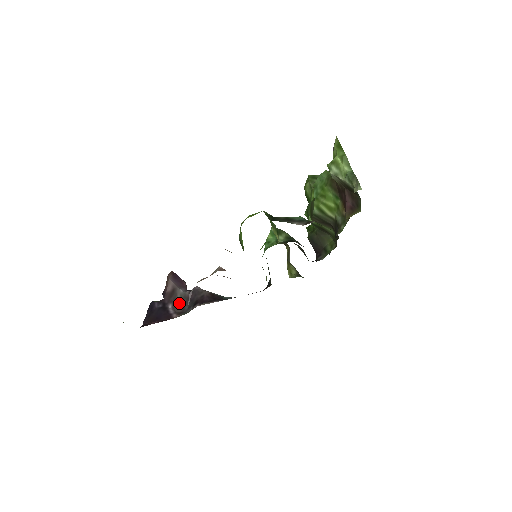
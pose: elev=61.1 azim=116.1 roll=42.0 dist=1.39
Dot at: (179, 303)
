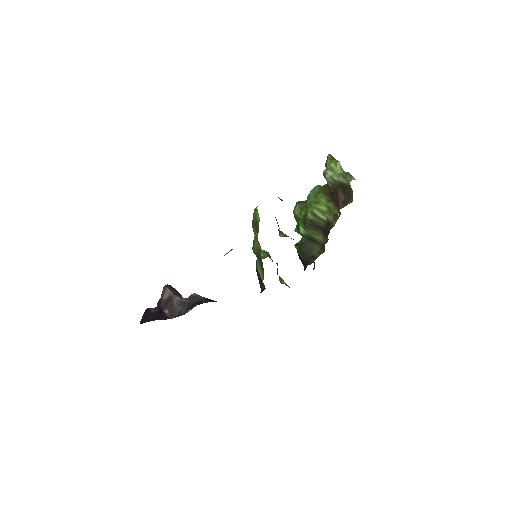
Dot at: (176, 308)
